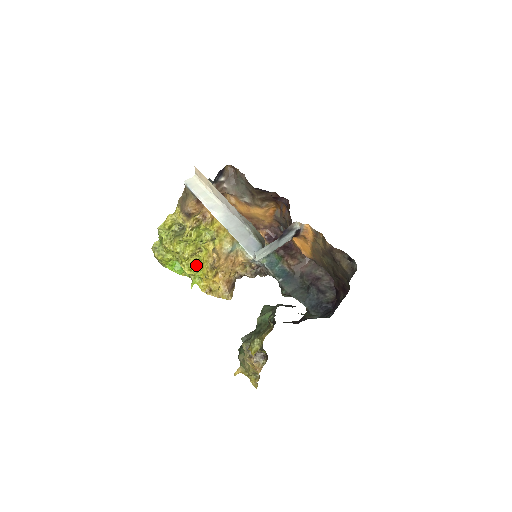
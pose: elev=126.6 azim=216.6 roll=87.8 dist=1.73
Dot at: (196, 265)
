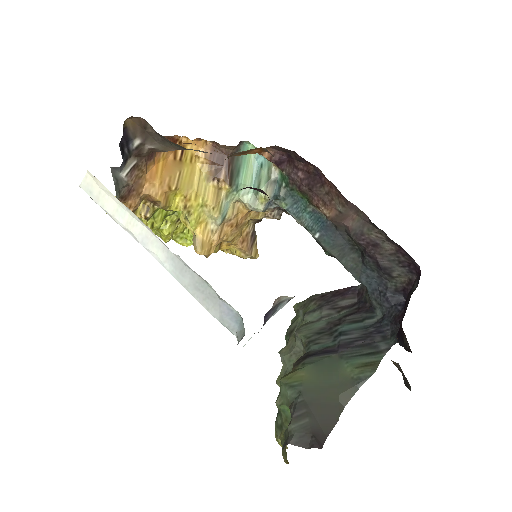
Dot at: (189, 233)
